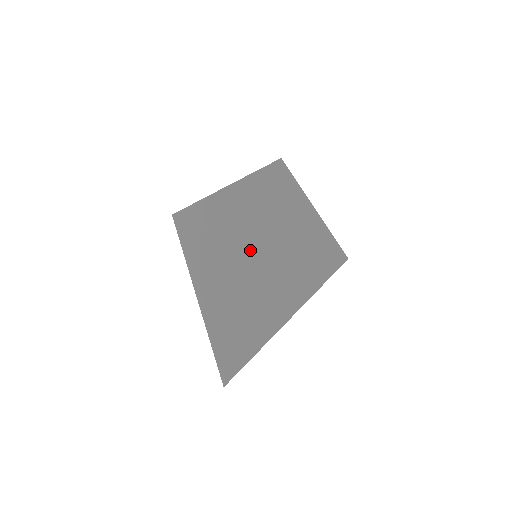
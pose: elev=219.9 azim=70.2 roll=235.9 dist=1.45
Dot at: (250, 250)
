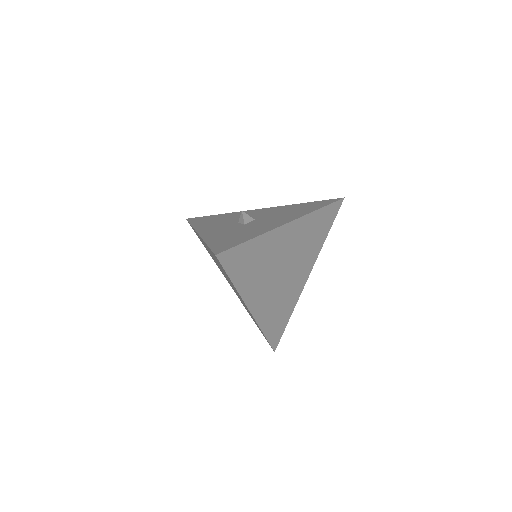
Dot at: occluded
